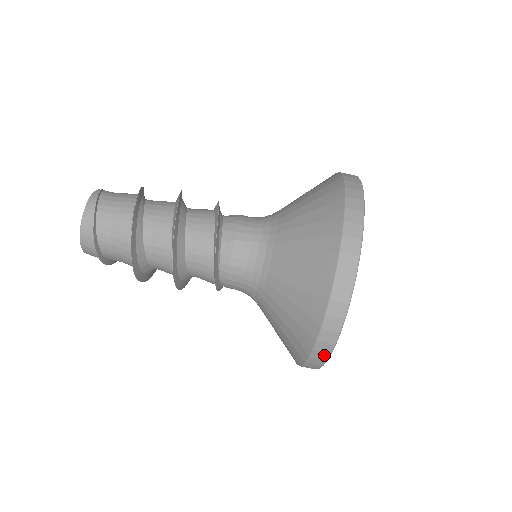
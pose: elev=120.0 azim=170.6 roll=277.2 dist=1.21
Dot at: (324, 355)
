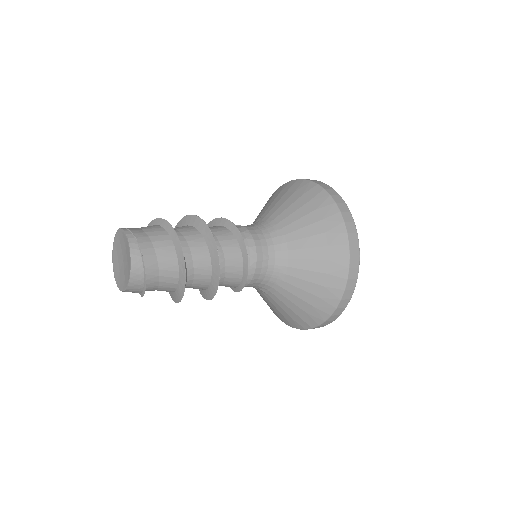
Dot at: (330, 322)
